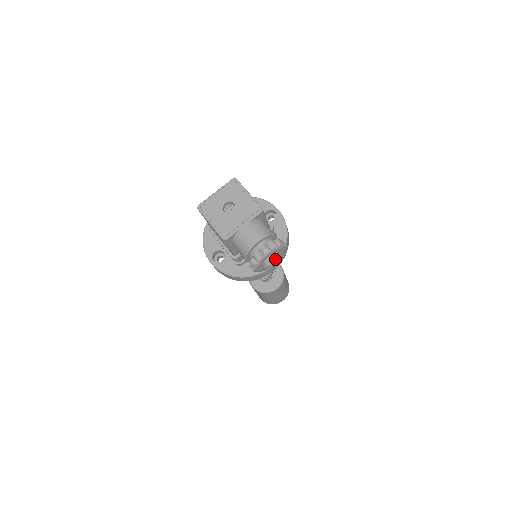
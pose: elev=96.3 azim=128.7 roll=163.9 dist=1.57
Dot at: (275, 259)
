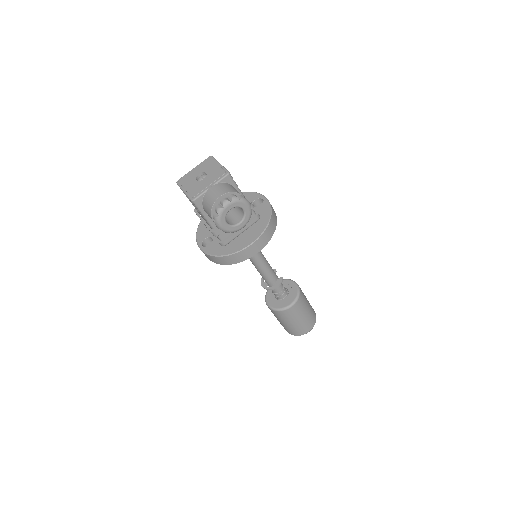
Dot at: (242, 219)
